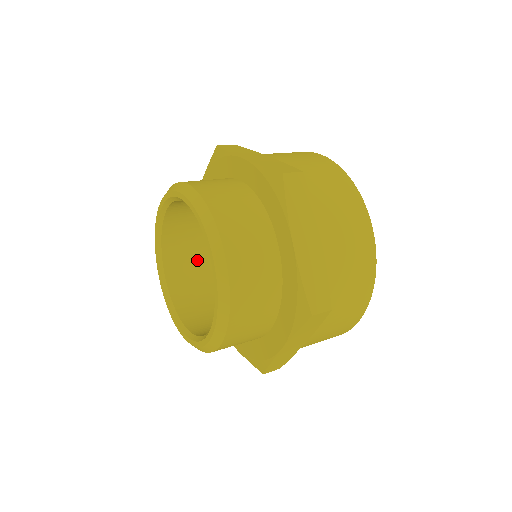
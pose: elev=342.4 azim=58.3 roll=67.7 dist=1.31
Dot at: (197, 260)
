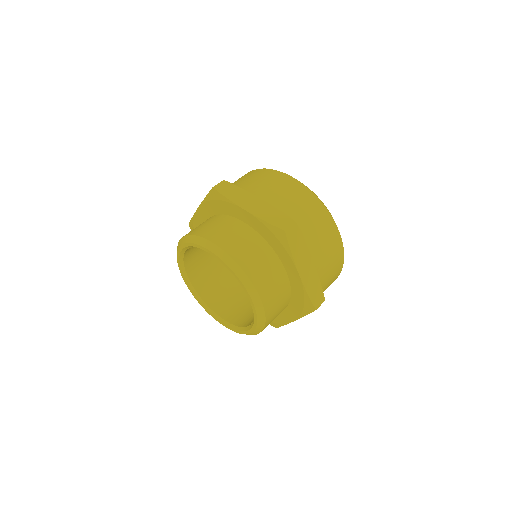
Dot at: occluded
